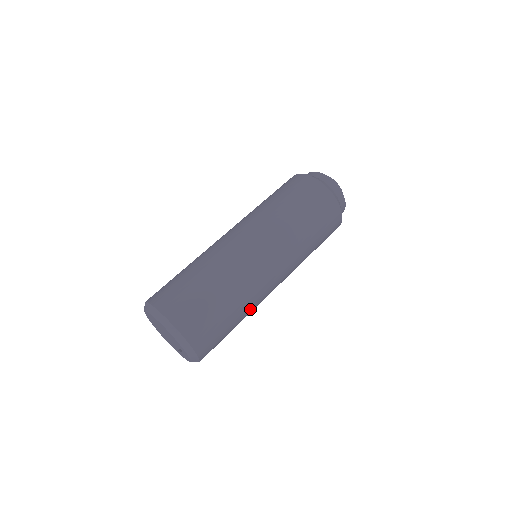
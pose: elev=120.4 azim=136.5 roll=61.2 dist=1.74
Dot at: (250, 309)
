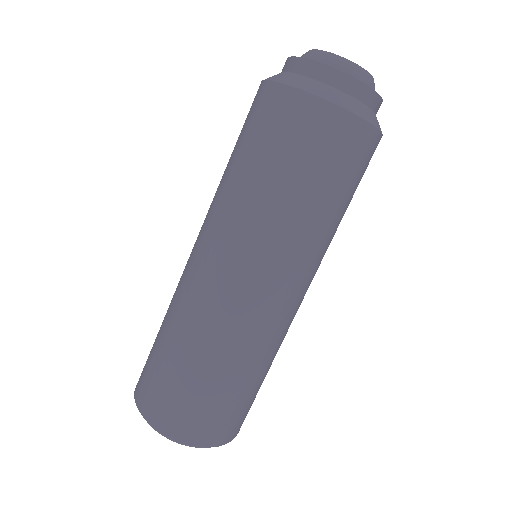
Dot at: occluded
